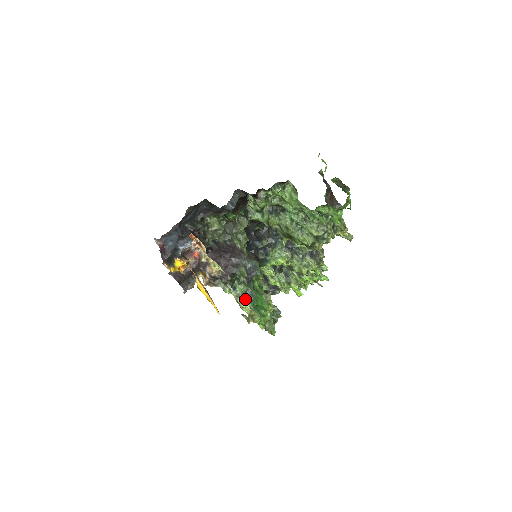
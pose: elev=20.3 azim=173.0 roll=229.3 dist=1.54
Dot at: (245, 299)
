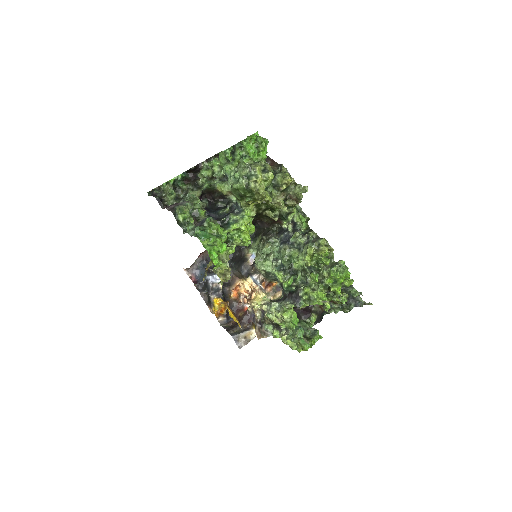
Dot at: occluded
